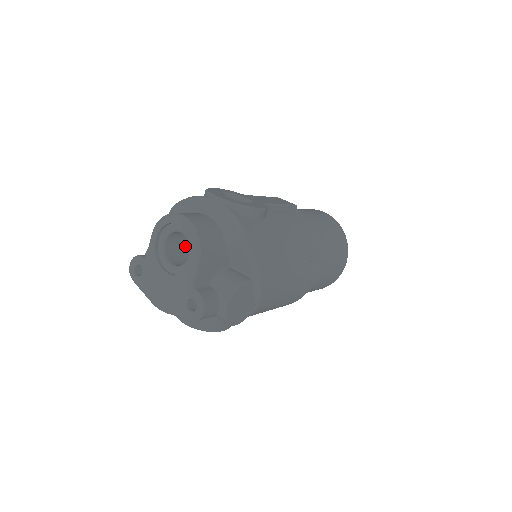
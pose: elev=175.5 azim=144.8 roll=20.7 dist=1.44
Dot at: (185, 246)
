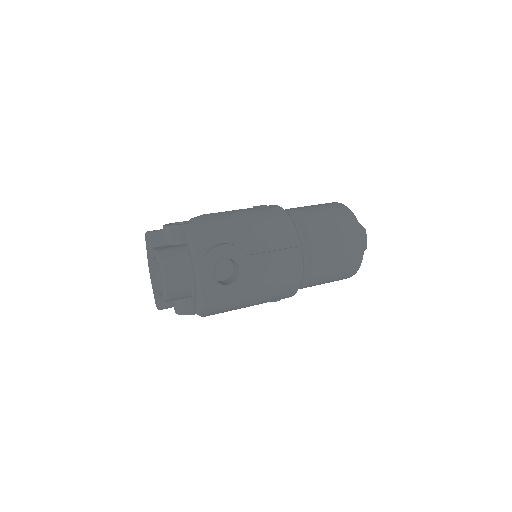
Dot at: occluded
